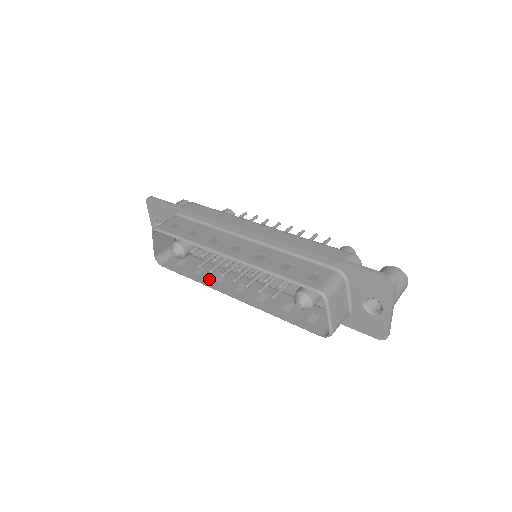
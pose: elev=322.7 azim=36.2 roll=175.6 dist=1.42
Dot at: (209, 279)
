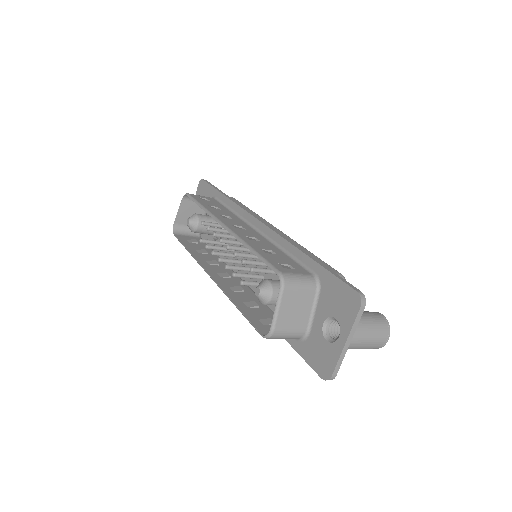
Dot at: (203, 258)
